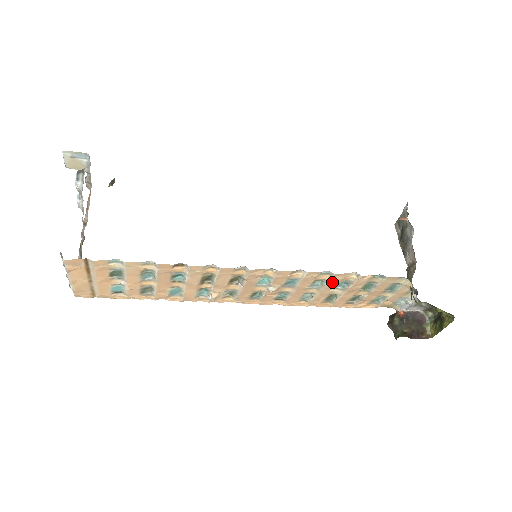
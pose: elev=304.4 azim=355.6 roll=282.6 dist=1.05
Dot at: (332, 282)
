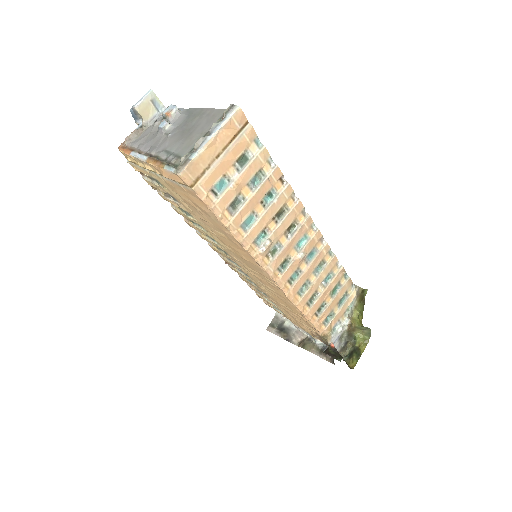
Dot at: (327, 269)
